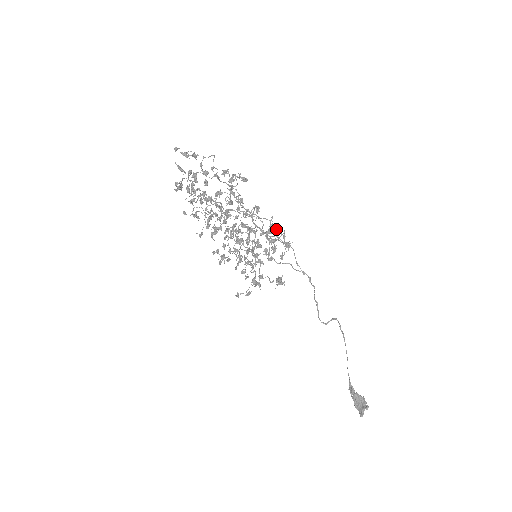
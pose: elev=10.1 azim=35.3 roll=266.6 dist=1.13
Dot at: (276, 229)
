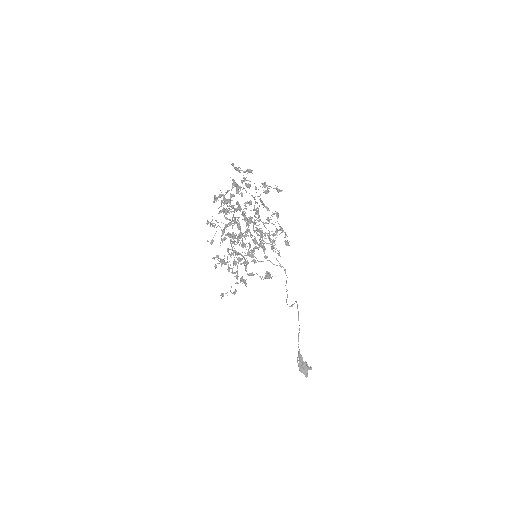
Dot at: (271, 231)
